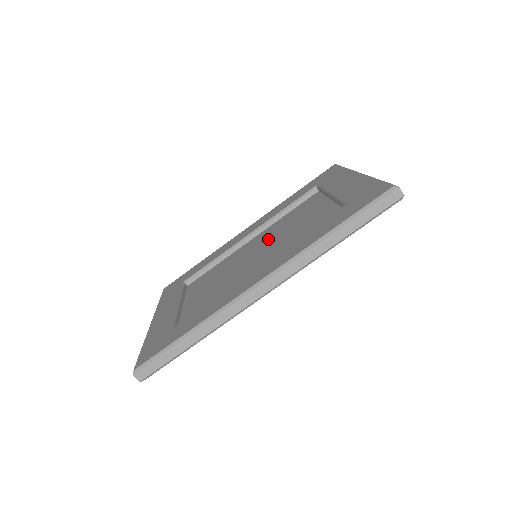
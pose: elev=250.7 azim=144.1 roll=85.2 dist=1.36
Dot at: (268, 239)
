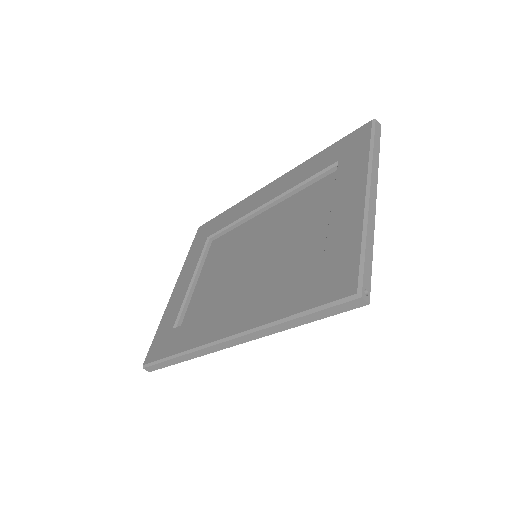
Dot at: (272, 233)
